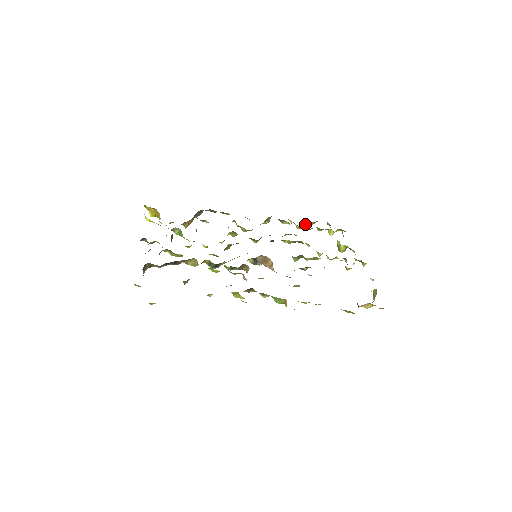
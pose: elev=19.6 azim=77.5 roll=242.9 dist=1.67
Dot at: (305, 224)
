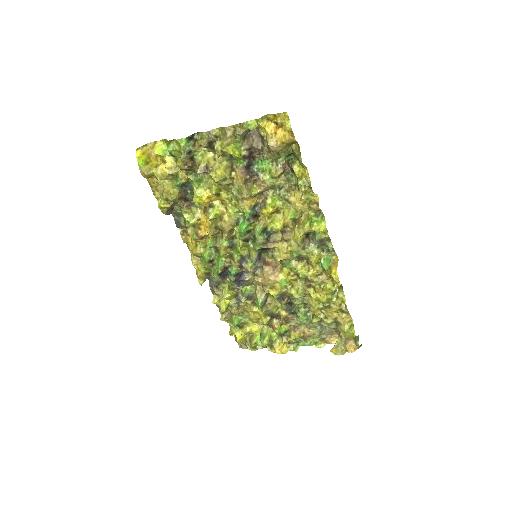
Dot at: (224, 312)
